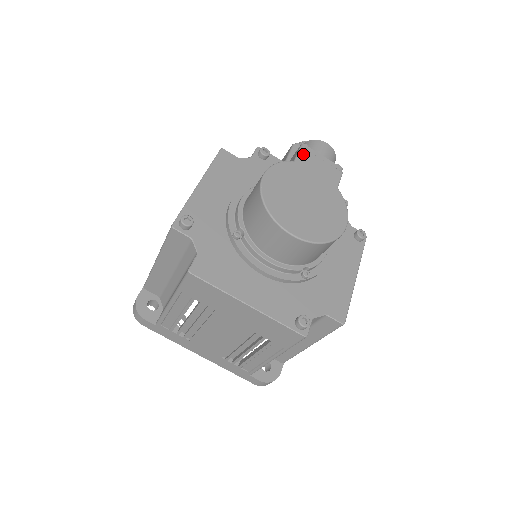
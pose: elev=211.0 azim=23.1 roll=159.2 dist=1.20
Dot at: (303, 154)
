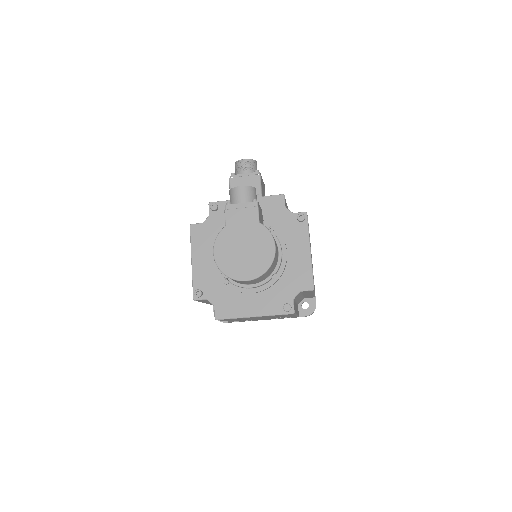
Dot at: (228, 215)
